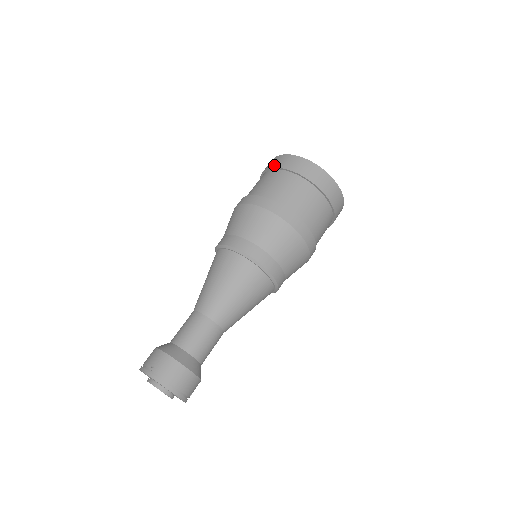
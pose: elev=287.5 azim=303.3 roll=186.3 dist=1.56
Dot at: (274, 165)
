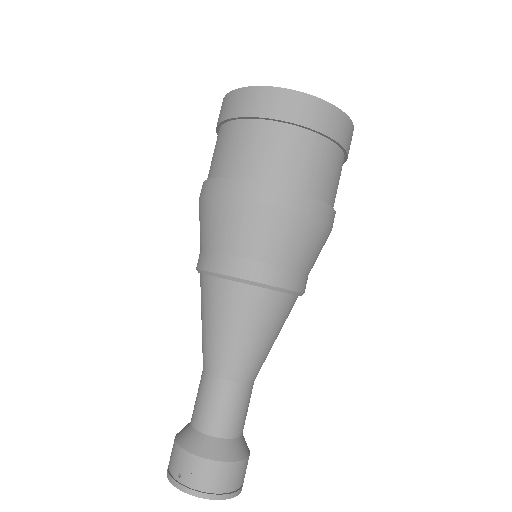
Dot at: (227, 114)
